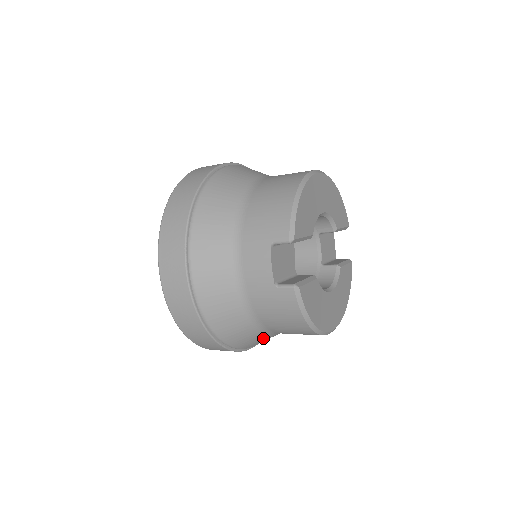
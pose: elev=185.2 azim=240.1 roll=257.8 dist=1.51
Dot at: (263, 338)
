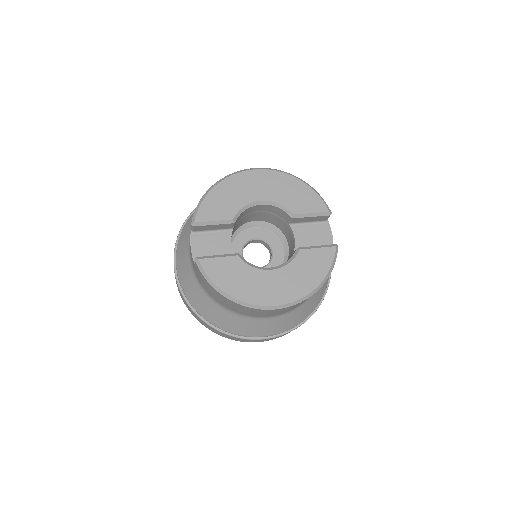
Dot at: (244, 322)
